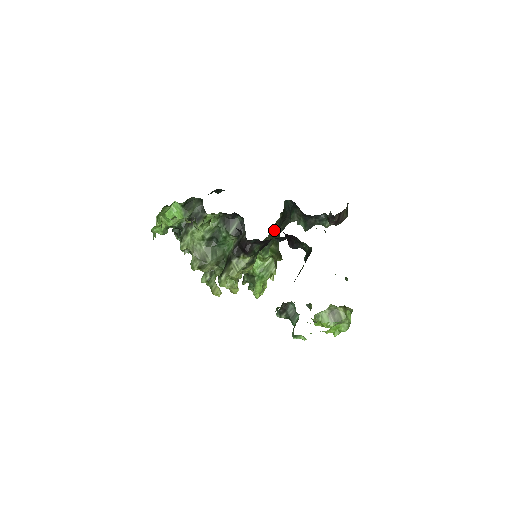
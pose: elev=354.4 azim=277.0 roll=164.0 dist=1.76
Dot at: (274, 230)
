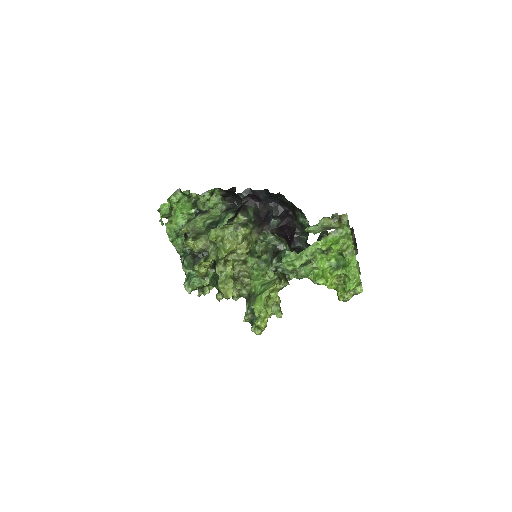
Dot at: occluded
